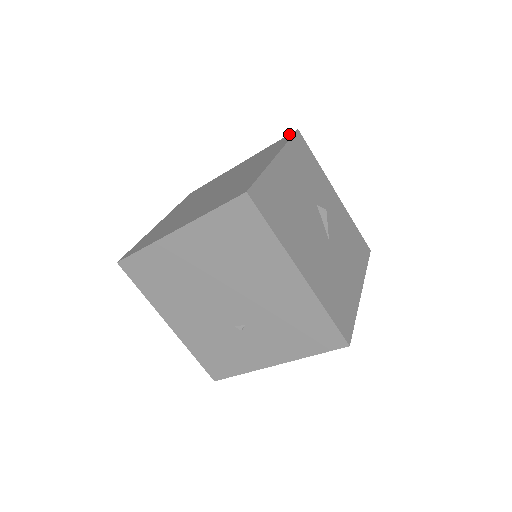
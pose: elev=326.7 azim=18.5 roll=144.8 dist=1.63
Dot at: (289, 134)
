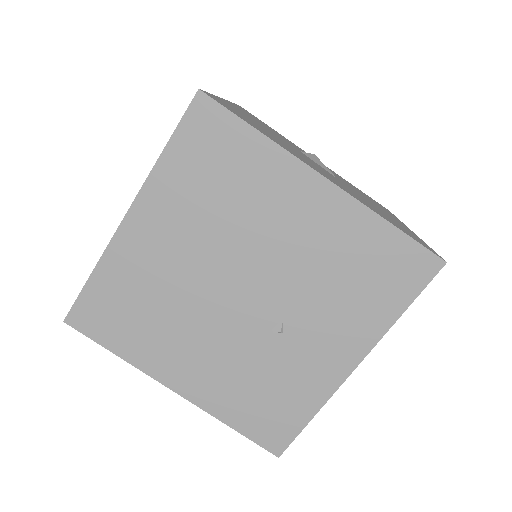
Dot at: occluded
